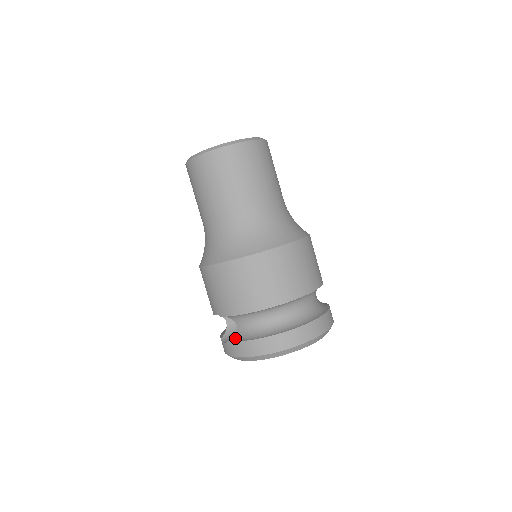
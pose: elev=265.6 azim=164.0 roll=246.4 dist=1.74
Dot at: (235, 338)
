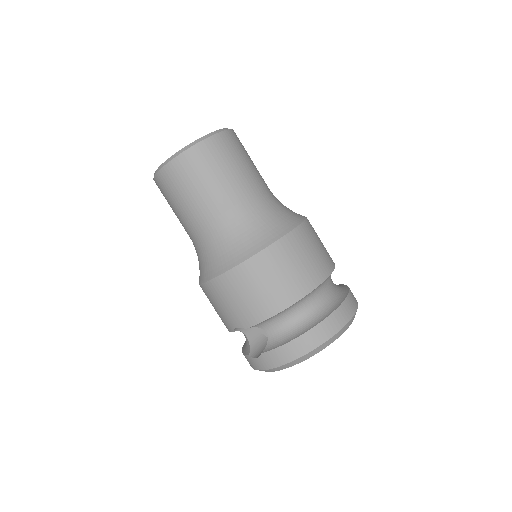
Dot at: (270, 346)
